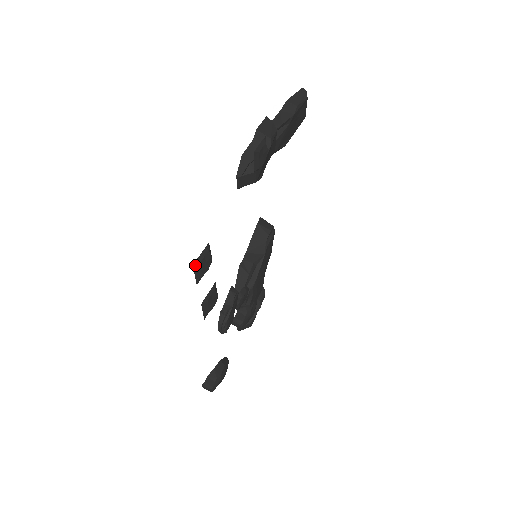
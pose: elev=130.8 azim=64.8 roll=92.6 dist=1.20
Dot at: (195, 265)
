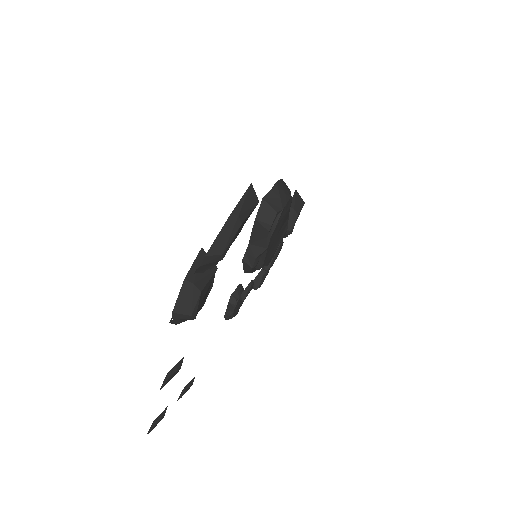
Dot at: occluded
